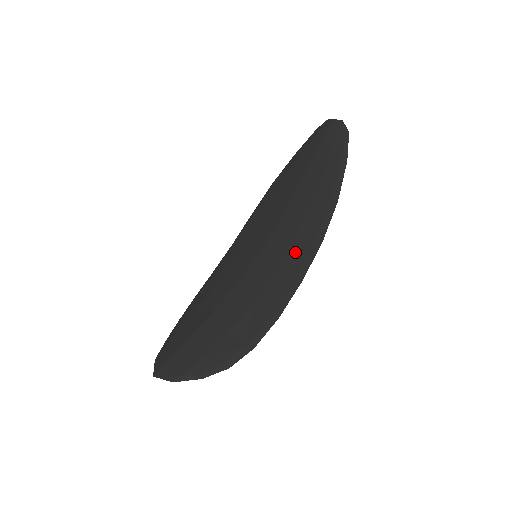
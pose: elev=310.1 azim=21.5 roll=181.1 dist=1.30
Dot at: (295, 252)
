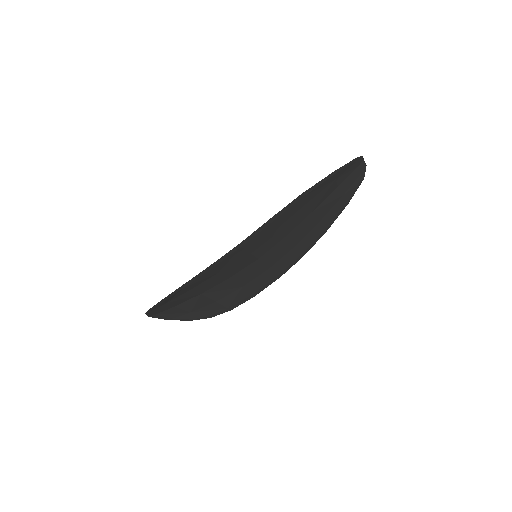
Dot at: (259, 236)
